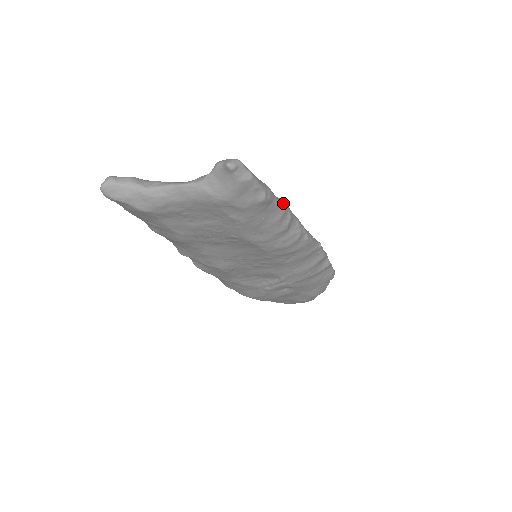
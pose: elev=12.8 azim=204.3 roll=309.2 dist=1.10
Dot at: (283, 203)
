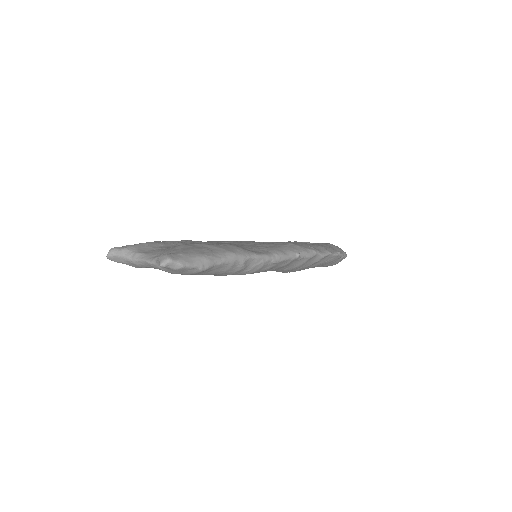
Dot at: (230, 258)
